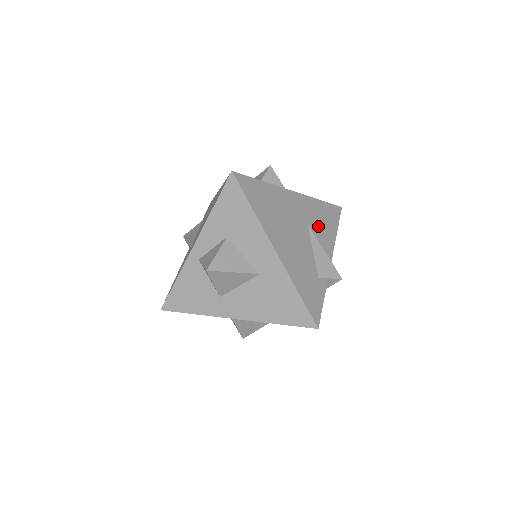
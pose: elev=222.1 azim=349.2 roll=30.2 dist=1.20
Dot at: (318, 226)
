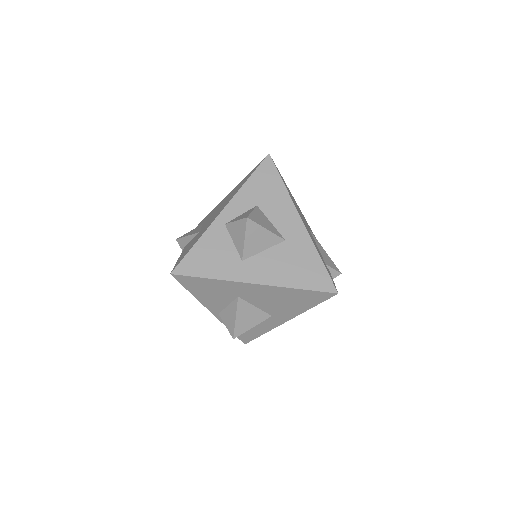
Dot at: occluded
